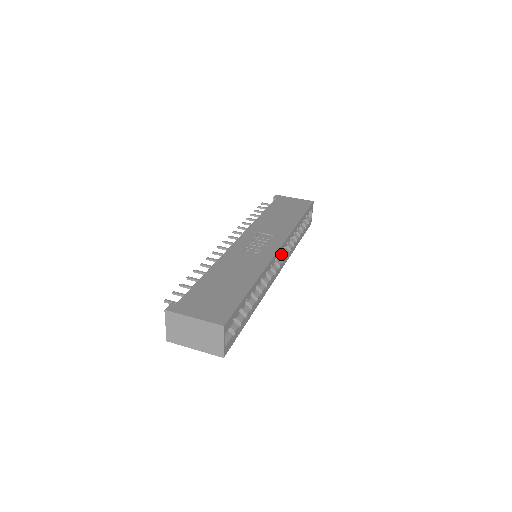
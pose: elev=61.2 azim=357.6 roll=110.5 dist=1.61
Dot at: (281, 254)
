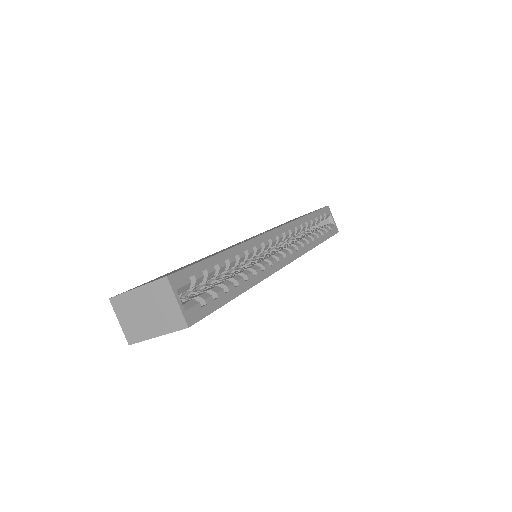
Dot at: (287, 246)
